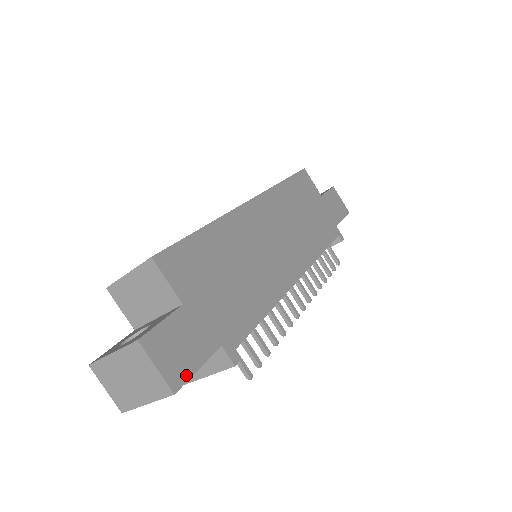
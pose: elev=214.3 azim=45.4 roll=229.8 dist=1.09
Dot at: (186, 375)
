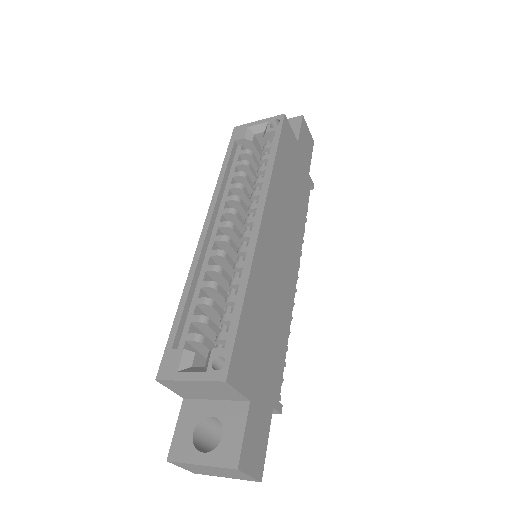
Dot at: (263, 459)
